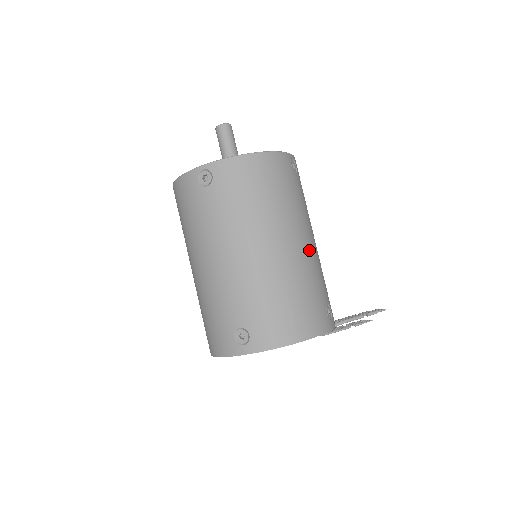
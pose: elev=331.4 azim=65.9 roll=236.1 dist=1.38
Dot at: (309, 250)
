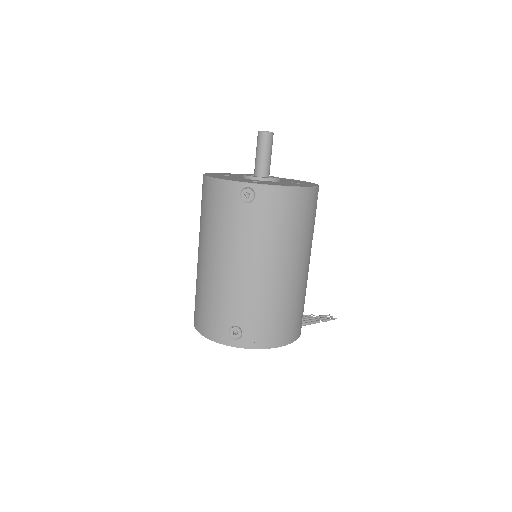
Dot at: (306, 273)
